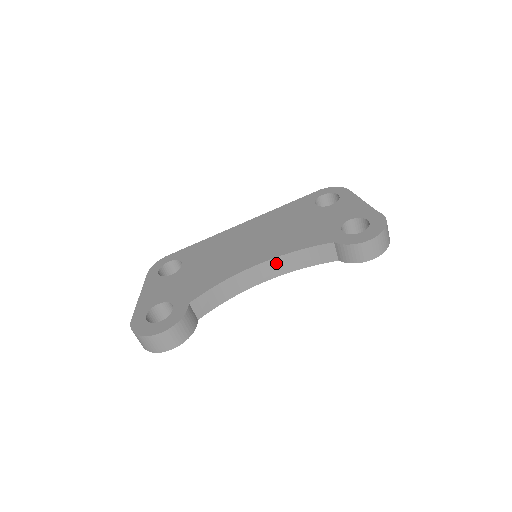
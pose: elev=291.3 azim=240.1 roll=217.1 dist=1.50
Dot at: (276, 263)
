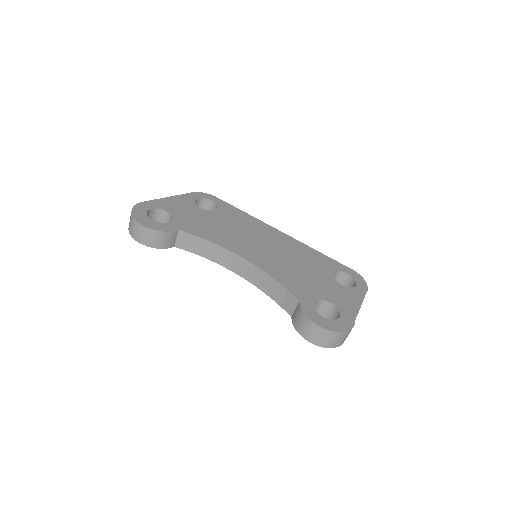
Dot at: (255, 271)
